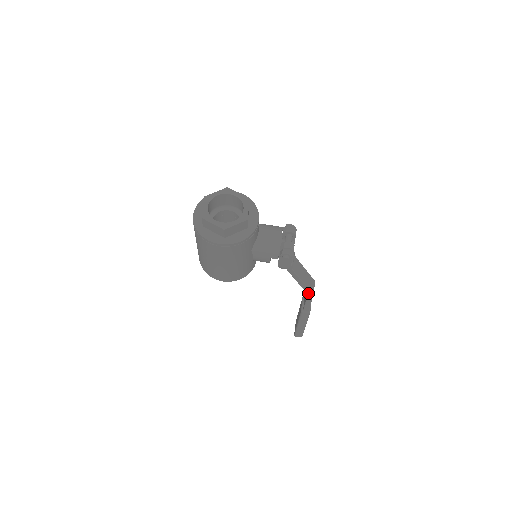
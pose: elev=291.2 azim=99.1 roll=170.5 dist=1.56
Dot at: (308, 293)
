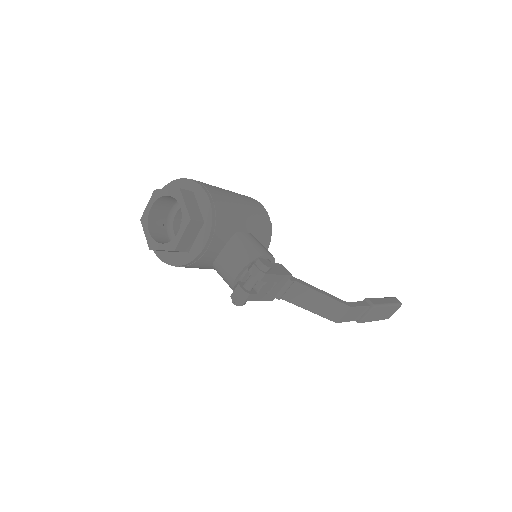
Dot at: occluded
